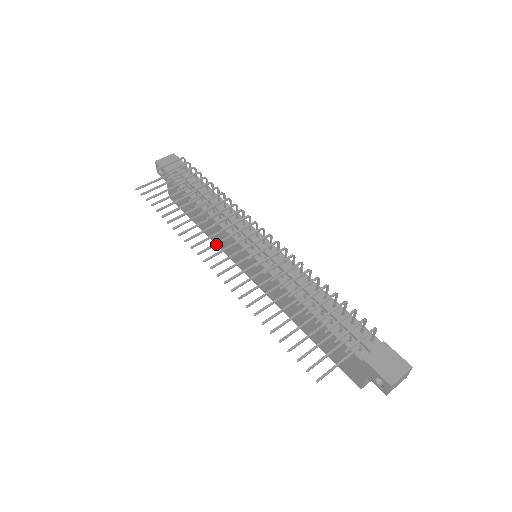
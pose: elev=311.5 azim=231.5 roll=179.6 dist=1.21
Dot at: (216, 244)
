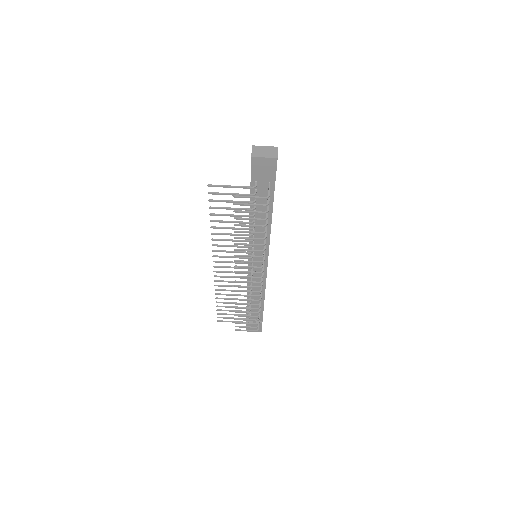
Dot at: occluded
